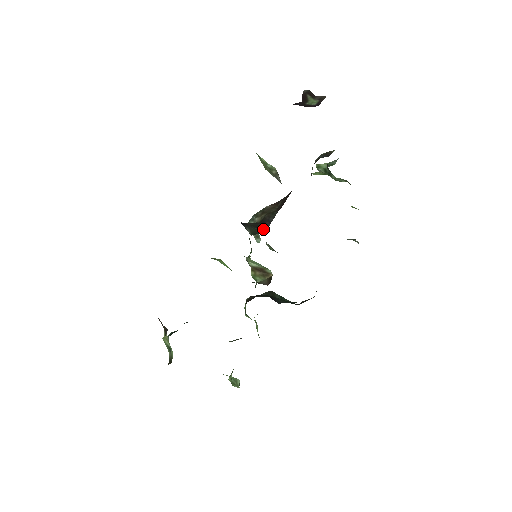
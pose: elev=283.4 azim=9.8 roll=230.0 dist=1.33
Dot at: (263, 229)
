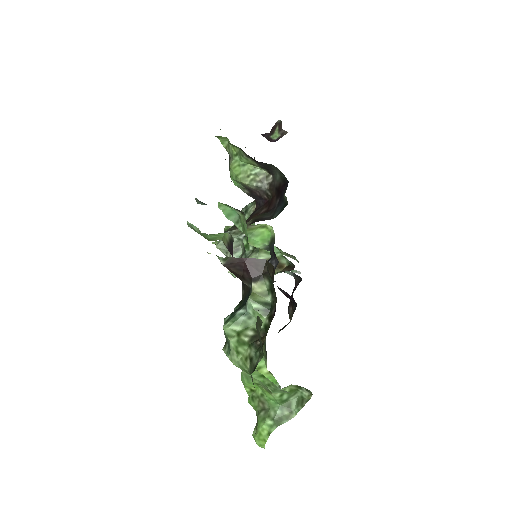
Dot at: occluded
